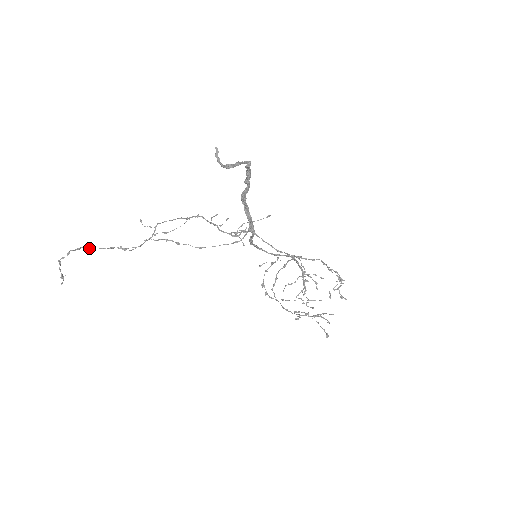
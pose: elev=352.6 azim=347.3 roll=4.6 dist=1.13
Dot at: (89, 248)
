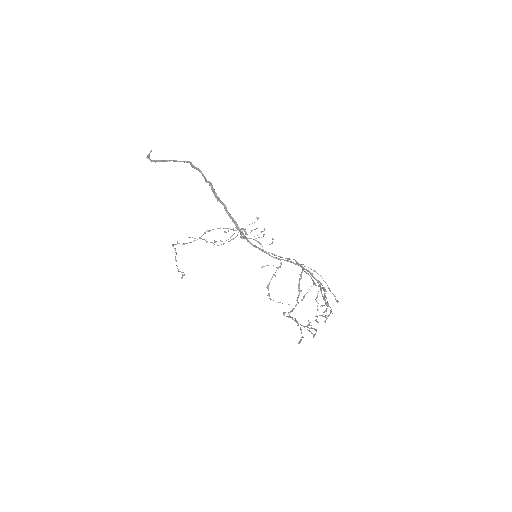
Dot at: (173, 245)
